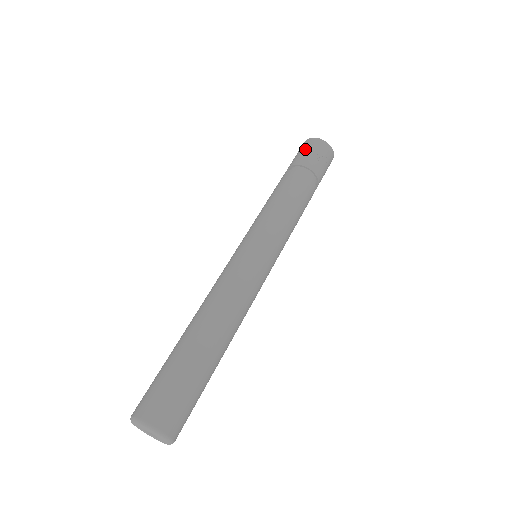
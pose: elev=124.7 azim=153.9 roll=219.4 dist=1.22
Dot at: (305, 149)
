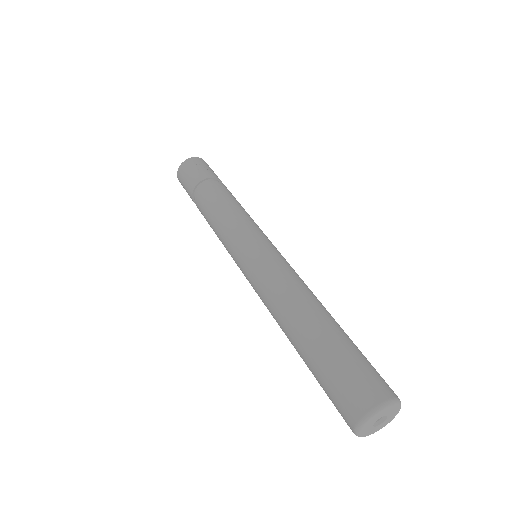
Dot at: (185, 176)
